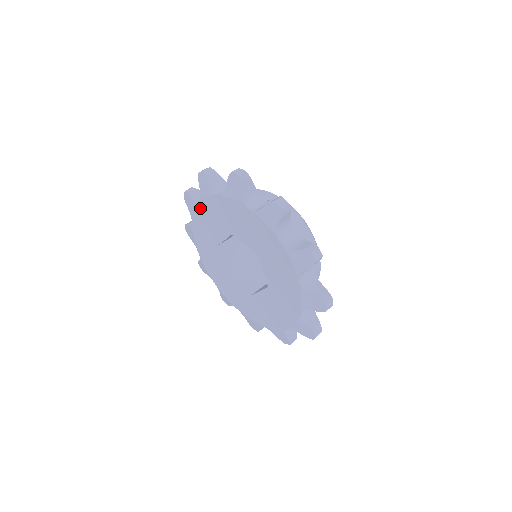
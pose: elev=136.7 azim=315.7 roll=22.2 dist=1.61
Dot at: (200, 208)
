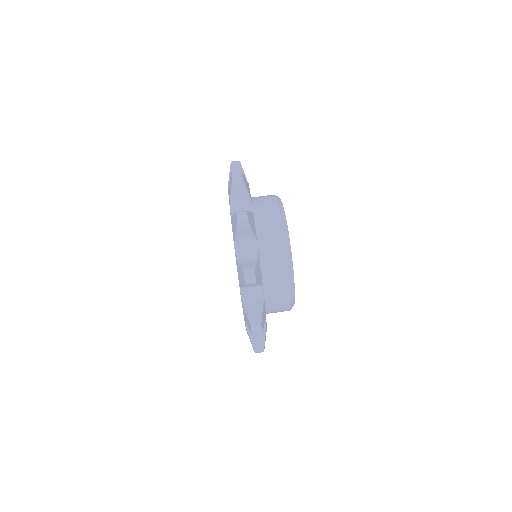
Dot at: occluded
